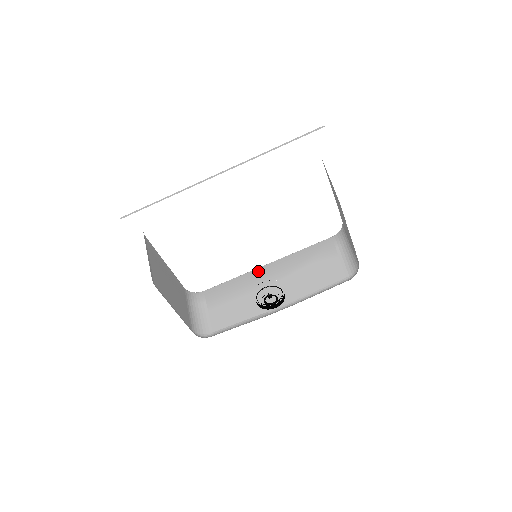
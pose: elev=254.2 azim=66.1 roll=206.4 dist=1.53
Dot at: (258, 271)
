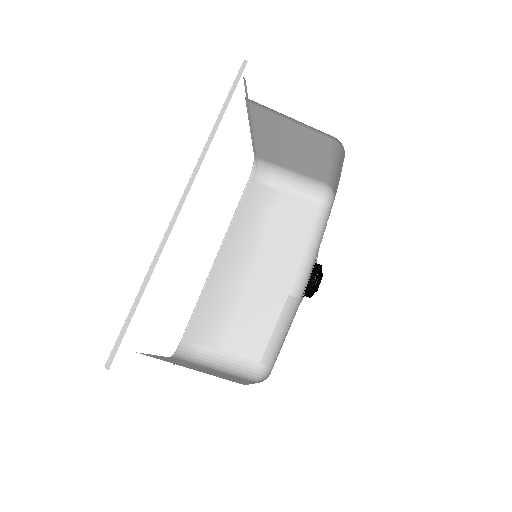
Dot at: (218, 270)
